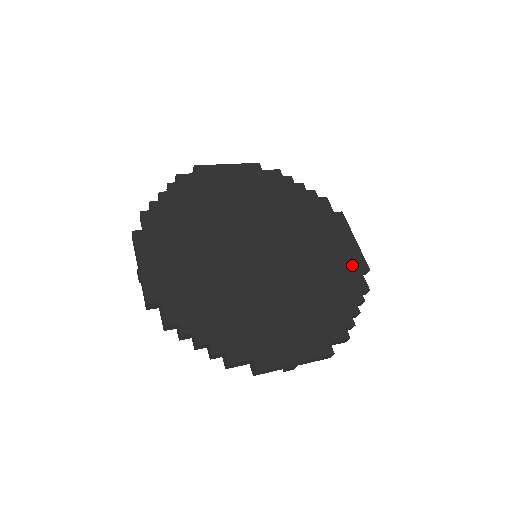
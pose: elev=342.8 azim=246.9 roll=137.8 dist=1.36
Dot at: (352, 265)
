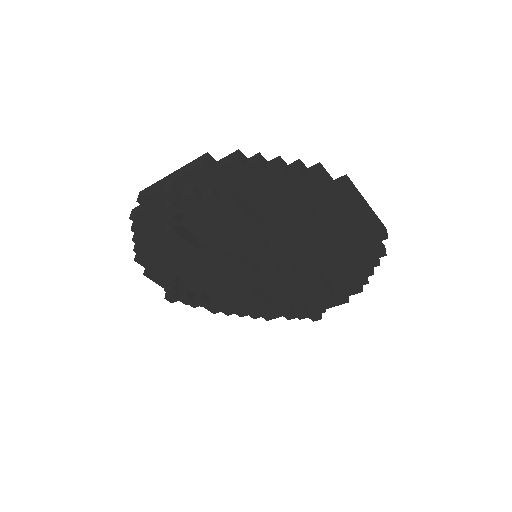
Dot at: occluded
